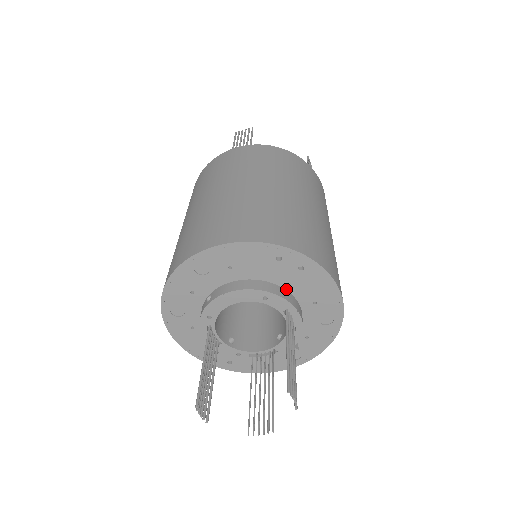
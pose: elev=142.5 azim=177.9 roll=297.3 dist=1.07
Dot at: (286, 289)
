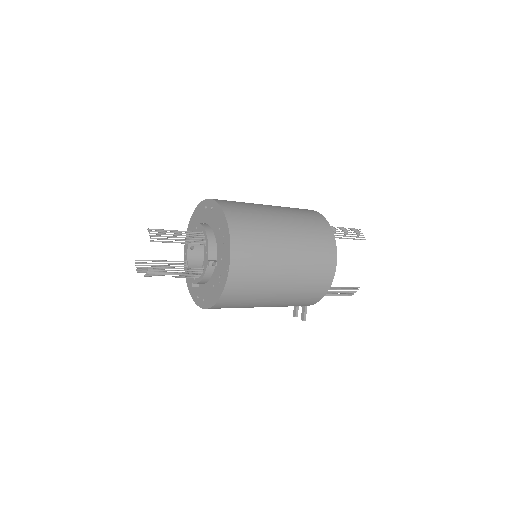
Dot at: (210, 226)
